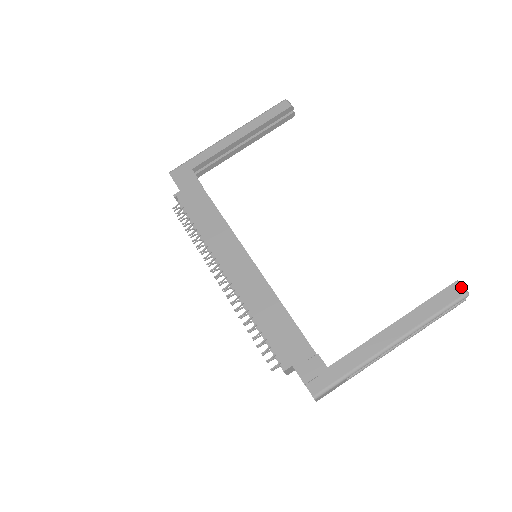
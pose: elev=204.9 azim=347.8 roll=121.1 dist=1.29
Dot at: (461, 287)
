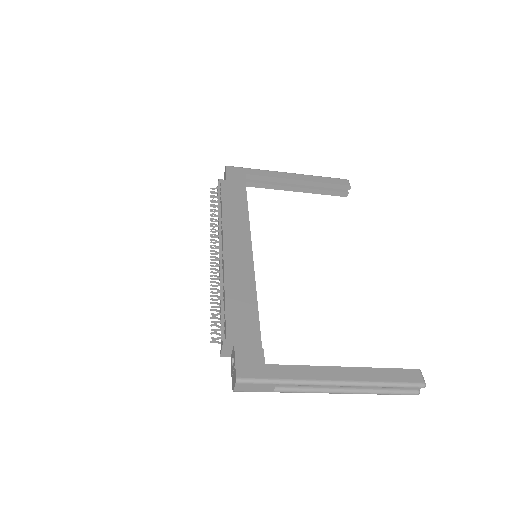
Dot at: (422, 376)
